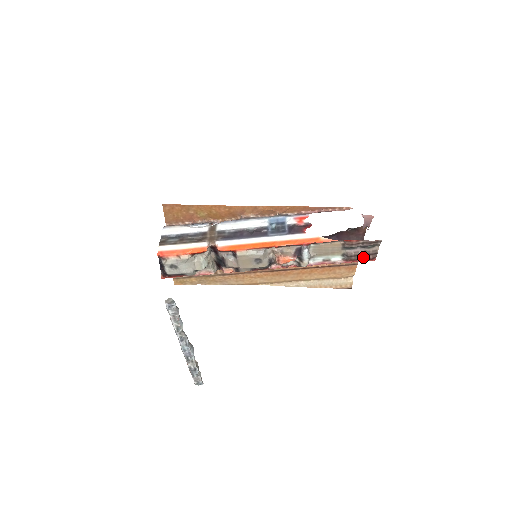
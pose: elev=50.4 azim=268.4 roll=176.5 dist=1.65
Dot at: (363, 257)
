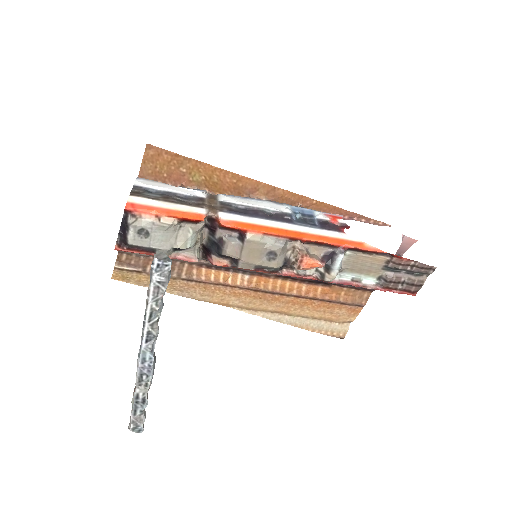
Dot at: (403, 287)
